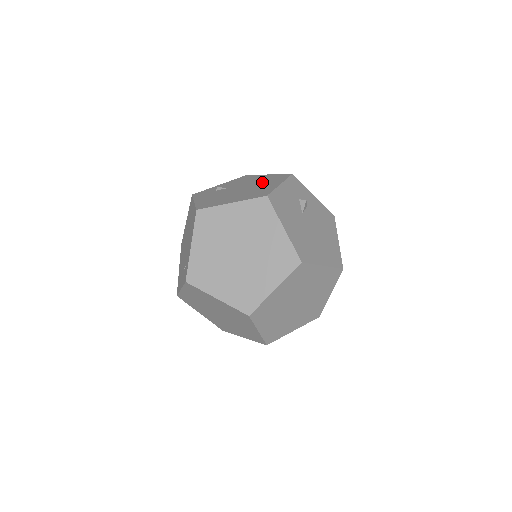
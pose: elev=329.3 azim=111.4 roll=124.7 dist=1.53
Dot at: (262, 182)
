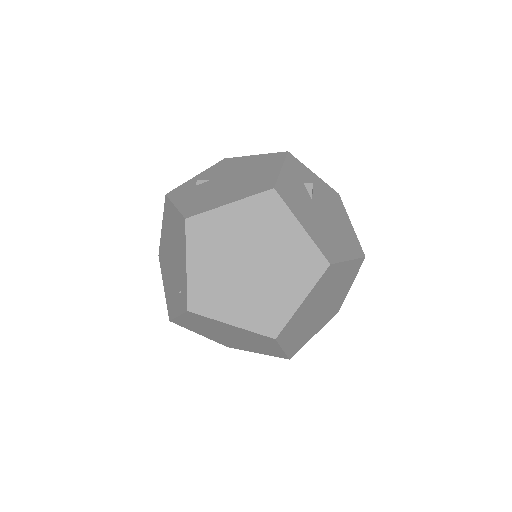
Dot at: (254, 167)
